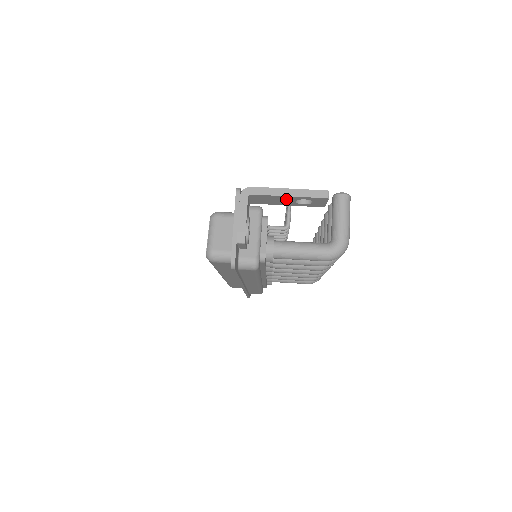
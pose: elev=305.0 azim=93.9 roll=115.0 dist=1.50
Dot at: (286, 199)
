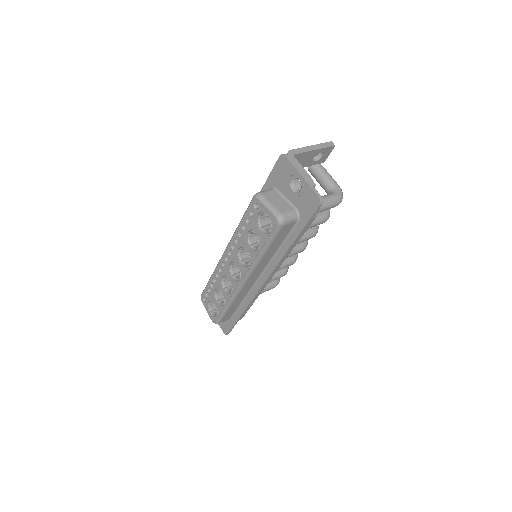
Dot at: (310, 156)
